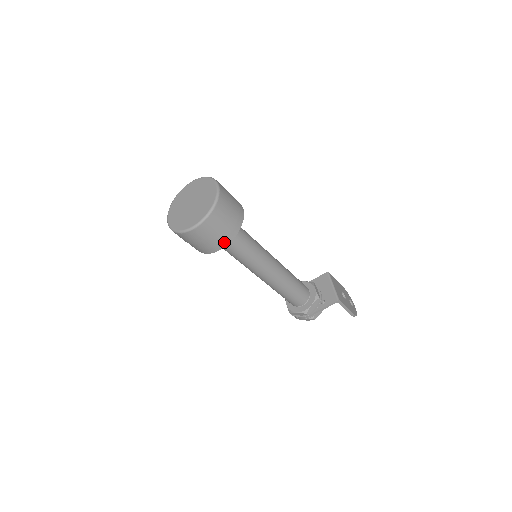
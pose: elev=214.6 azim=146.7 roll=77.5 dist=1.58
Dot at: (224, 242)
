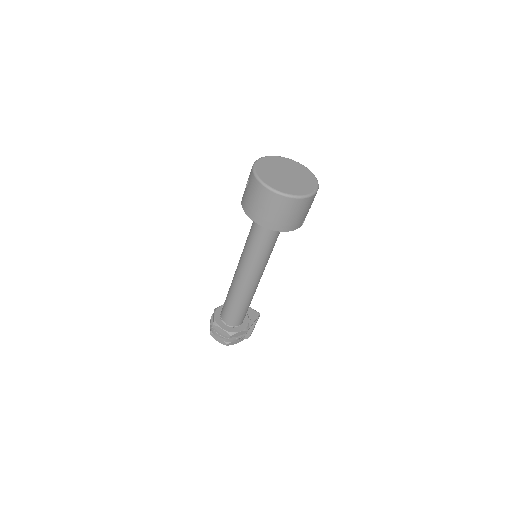
Dot at: occluded
